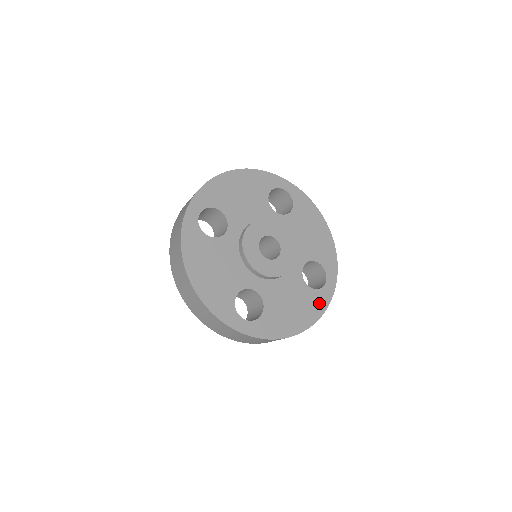
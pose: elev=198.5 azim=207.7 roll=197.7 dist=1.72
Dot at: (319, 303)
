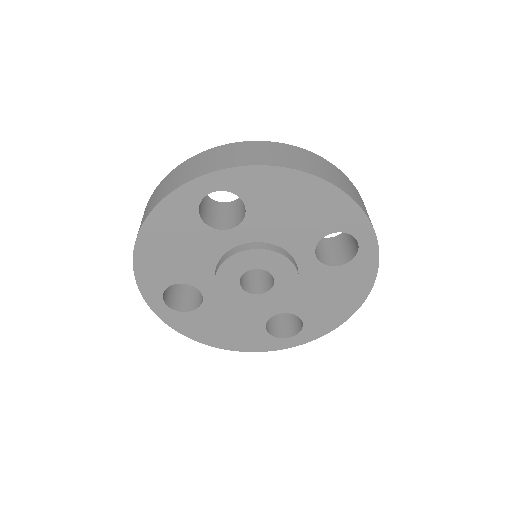
Dot at: (363, 271)
